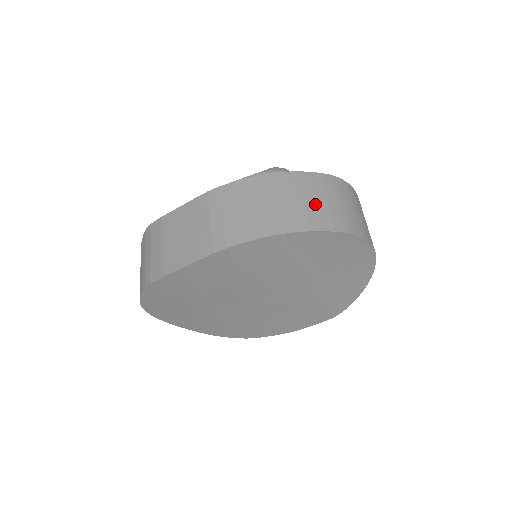
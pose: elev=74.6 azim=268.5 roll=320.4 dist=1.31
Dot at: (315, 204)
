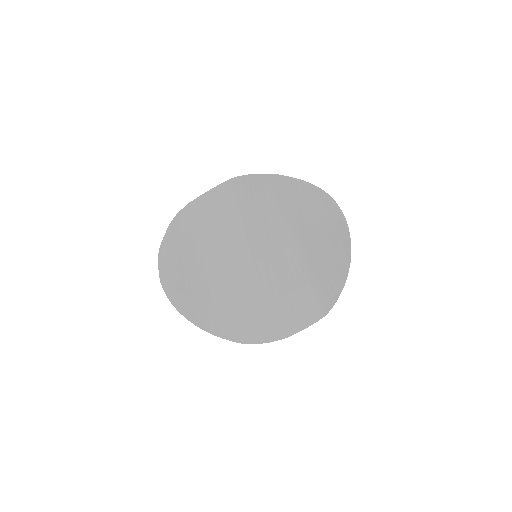
Dot at: occluded
